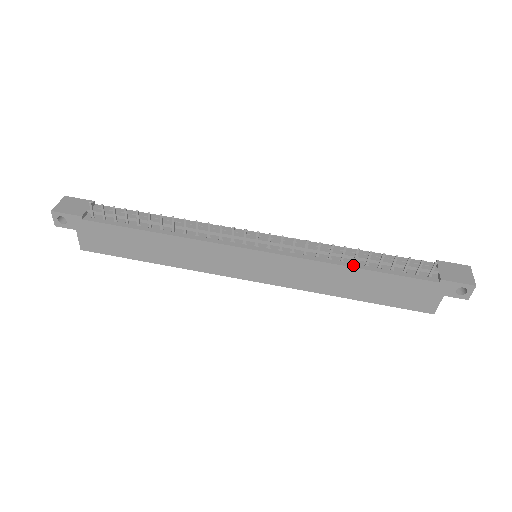
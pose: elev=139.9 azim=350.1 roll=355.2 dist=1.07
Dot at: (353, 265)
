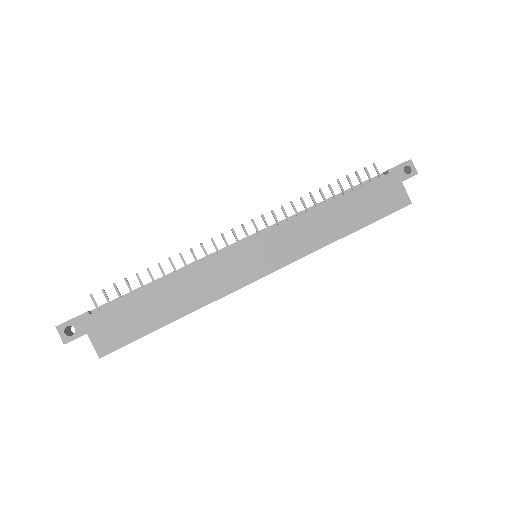
Dot at: (326, 202)
